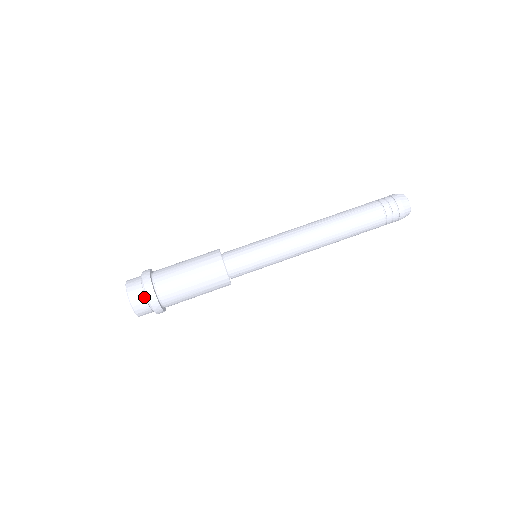
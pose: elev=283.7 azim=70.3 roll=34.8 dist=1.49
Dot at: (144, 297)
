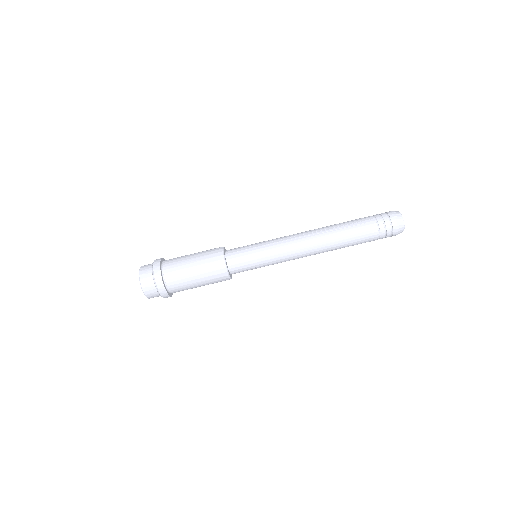
Dot at: (154, 285)
